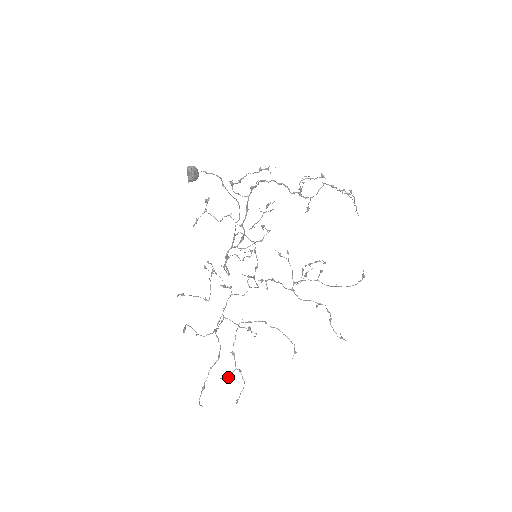
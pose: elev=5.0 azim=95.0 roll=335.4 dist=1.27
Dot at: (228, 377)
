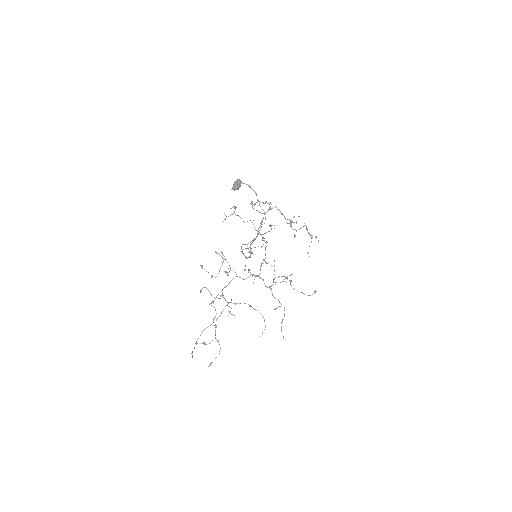
Dot at: occluded
